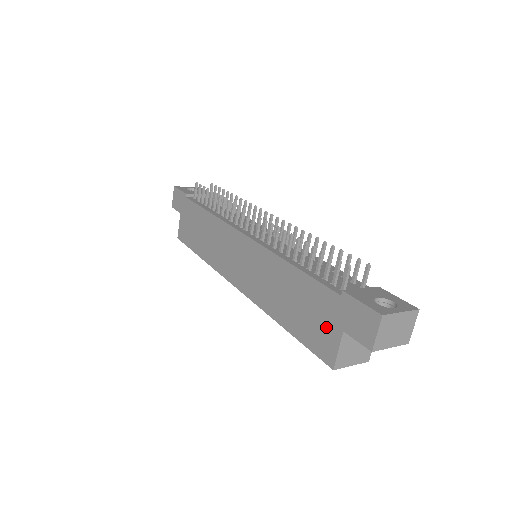
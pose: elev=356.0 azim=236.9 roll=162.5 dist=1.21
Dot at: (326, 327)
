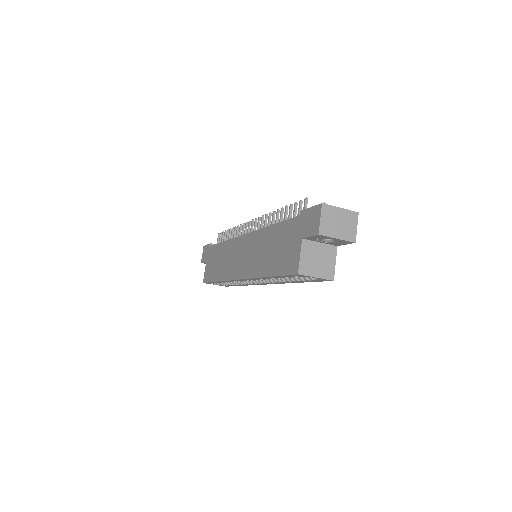
Dot at: (292, 247)
